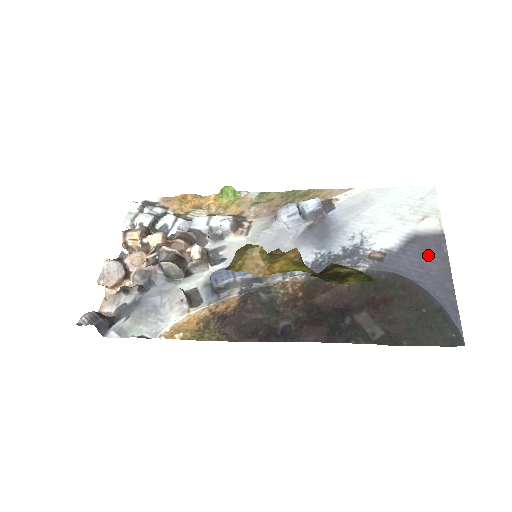
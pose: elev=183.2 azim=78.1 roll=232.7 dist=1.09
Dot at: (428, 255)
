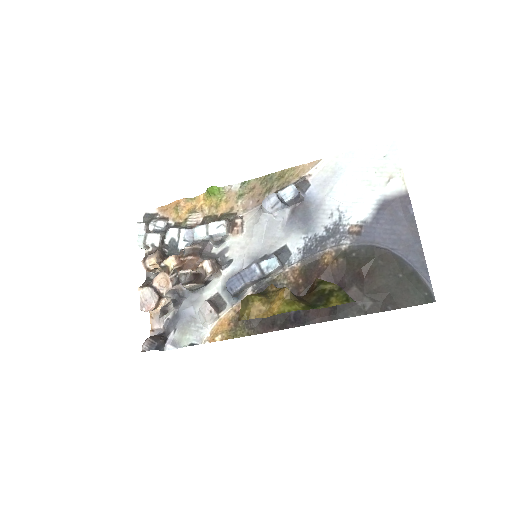
Dot at: (397, 220)
